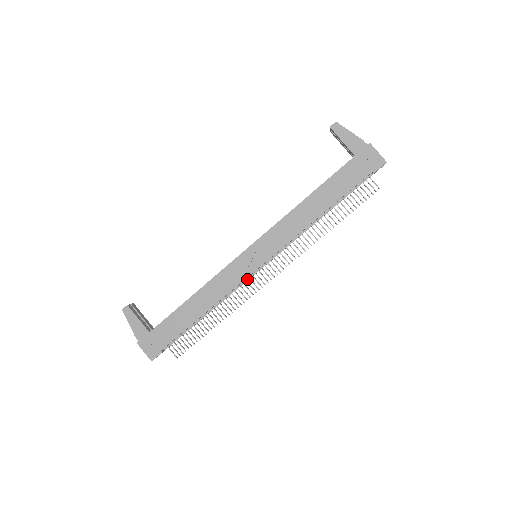
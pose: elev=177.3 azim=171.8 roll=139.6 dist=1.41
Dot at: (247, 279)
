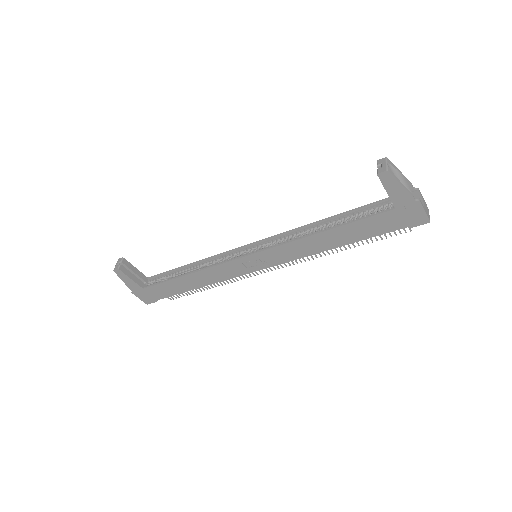
Dot at: occluded
